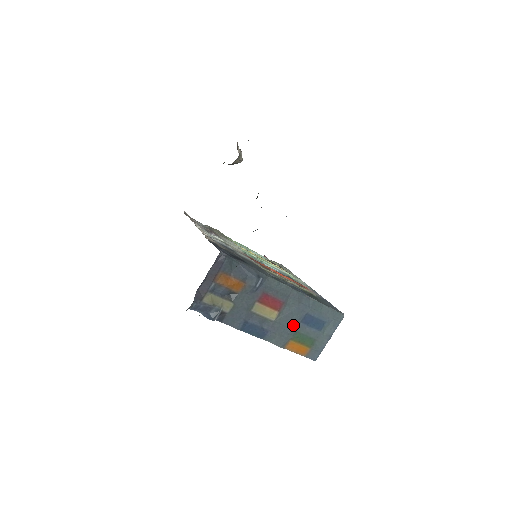
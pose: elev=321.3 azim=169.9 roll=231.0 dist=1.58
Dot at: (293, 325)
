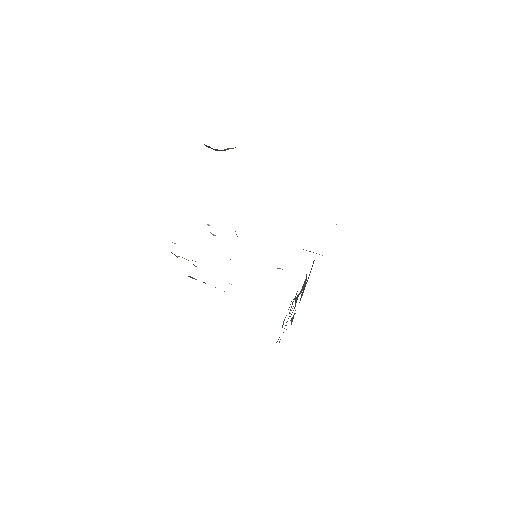
Dot at: occluded
